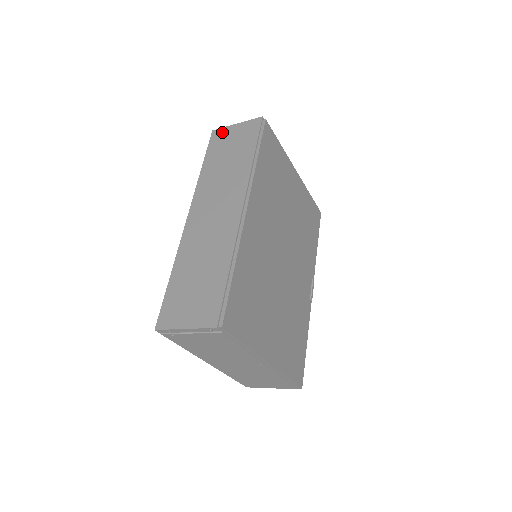
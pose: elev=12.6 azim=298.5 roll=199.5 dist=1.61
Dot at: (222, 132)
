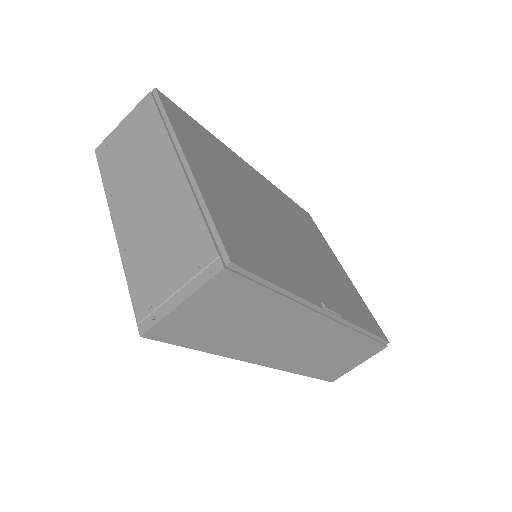
Dot at: occluded
